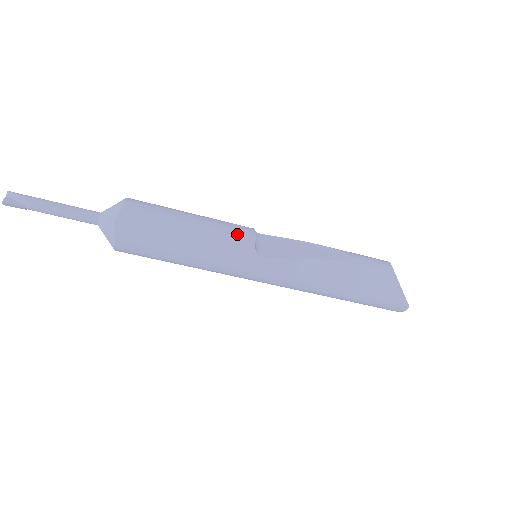
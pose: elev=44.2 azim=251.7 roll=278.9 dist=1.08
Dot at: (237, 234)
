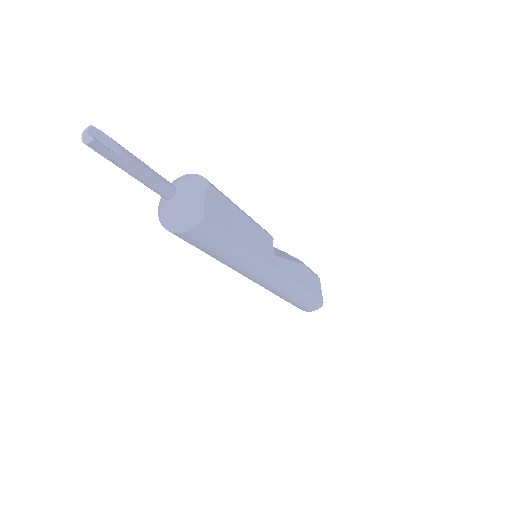
Dot at: (265, 231)
